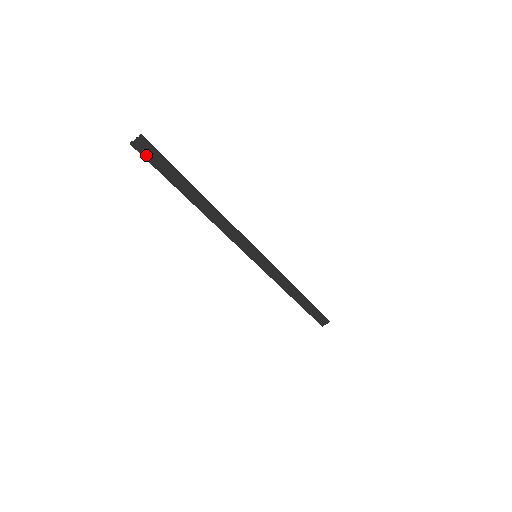
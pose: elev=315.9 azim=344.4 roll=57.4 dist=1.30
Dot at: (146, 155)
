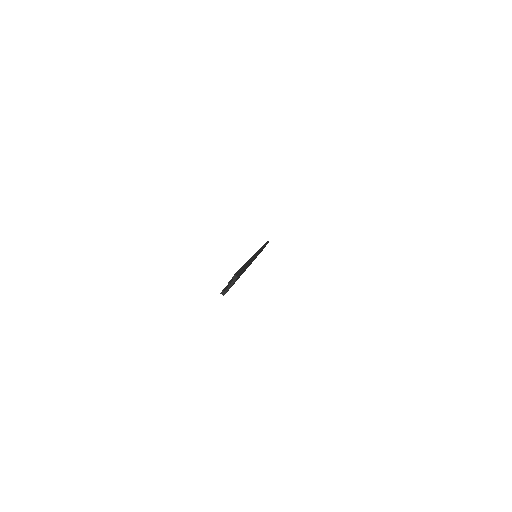
Dot at: occluded
